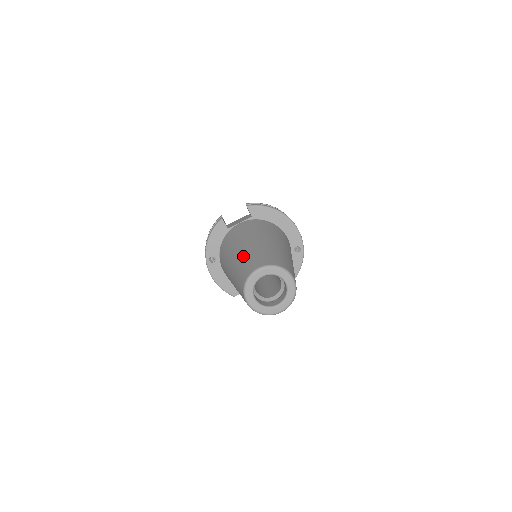
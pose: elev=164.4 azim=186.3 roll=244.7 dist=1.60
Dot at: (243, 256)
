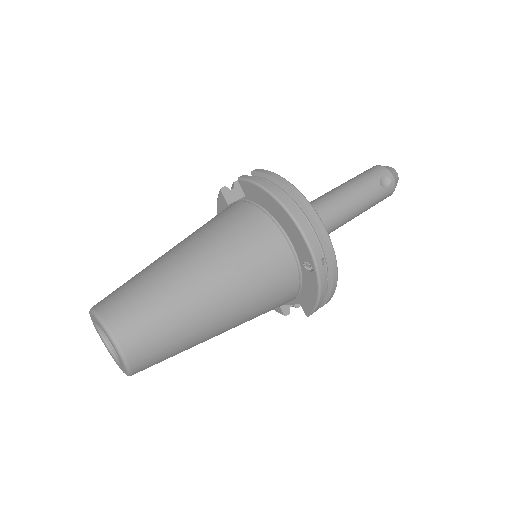
Dot at: occluded
